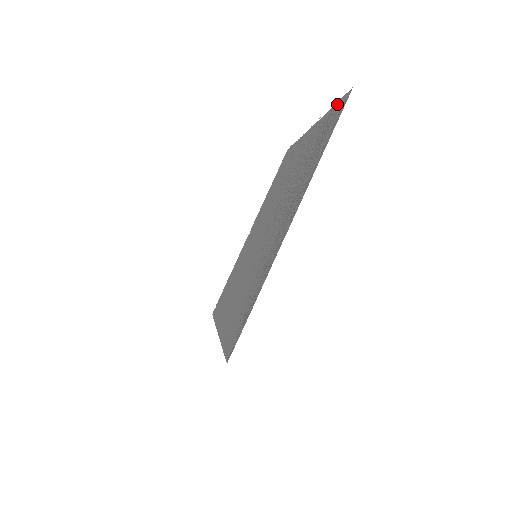
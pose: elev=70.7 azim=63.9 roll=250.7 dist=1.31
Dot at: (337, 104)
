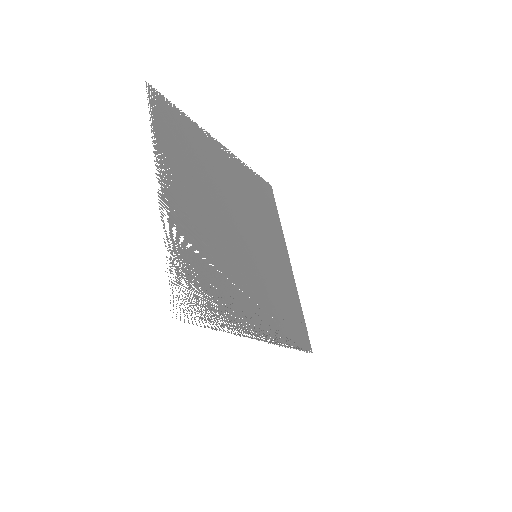
Dot at: (169, 281)
